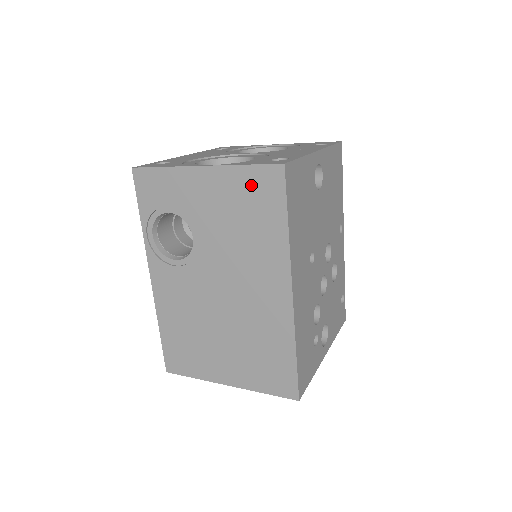
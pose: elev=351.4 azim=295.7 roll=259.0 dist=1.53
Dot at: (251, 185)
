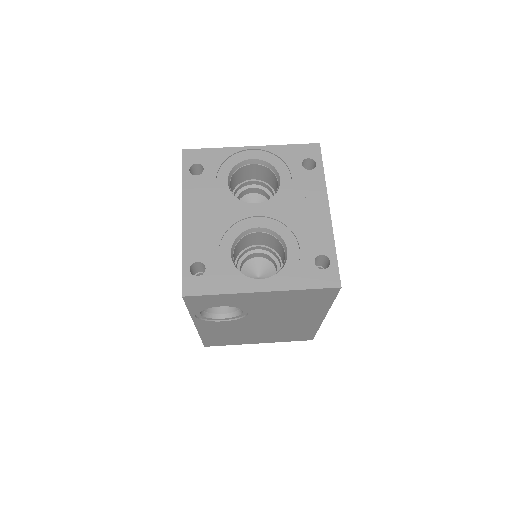
Dot at: (308, 295)
